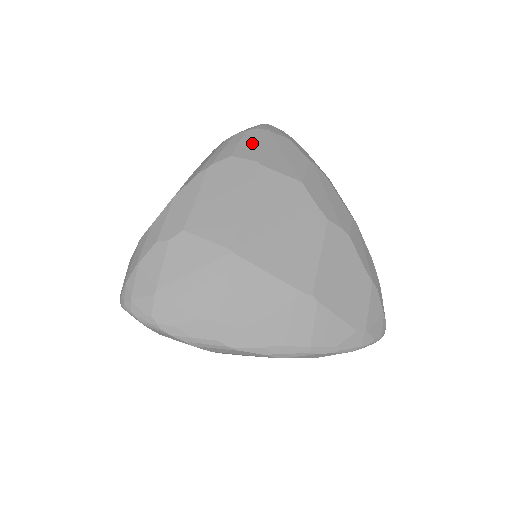
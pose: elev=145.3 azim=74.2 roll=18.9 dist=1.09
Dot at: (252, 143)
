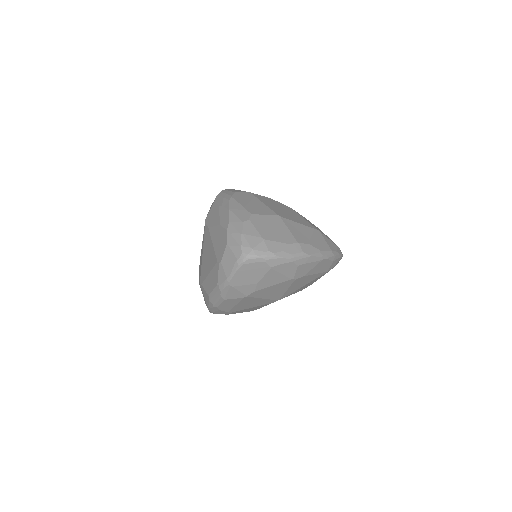
Dot at: (235, 190)
